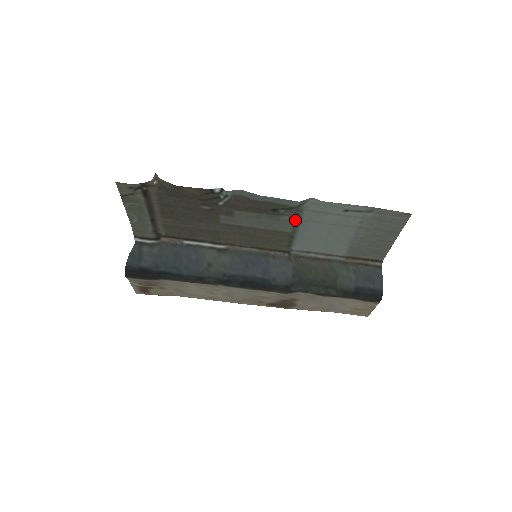
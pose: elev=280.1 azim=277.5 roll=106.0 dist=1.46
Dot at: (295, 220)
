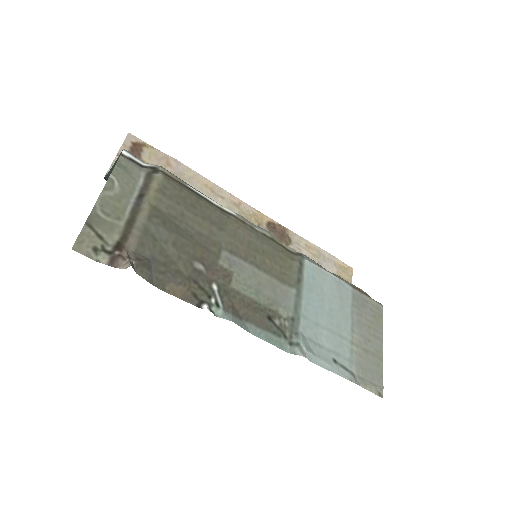
Dot at: (295, 313)
